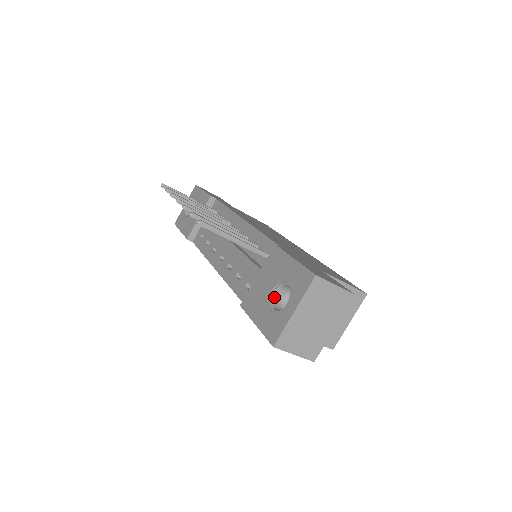
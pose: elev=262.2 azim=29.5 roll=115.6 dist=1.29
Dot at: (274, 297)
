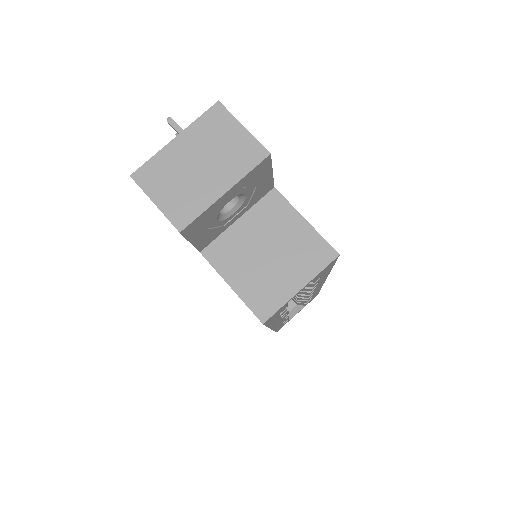
Dot at: occluded
